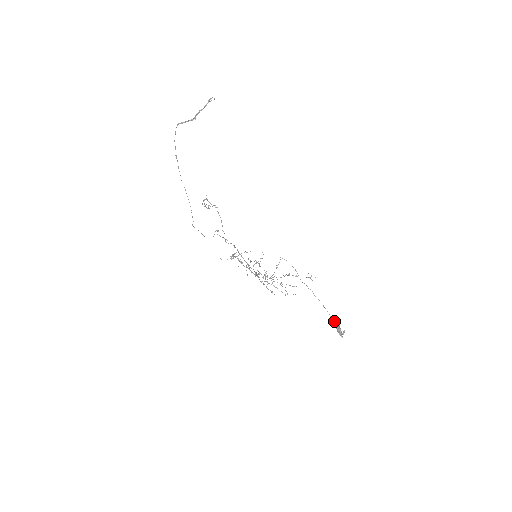
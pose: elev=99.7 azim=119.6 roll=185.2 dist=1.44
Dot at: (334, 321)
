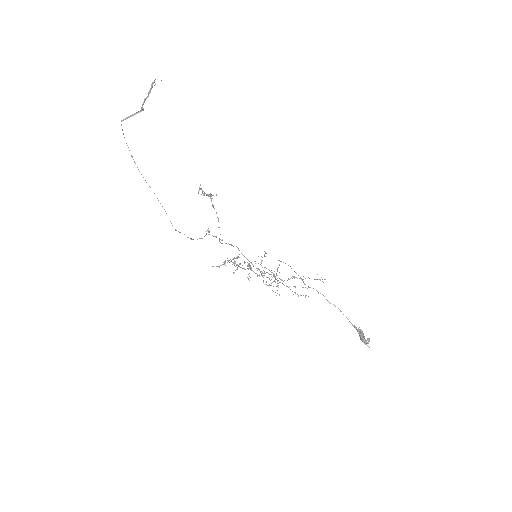
Dot at: (355, 327)
